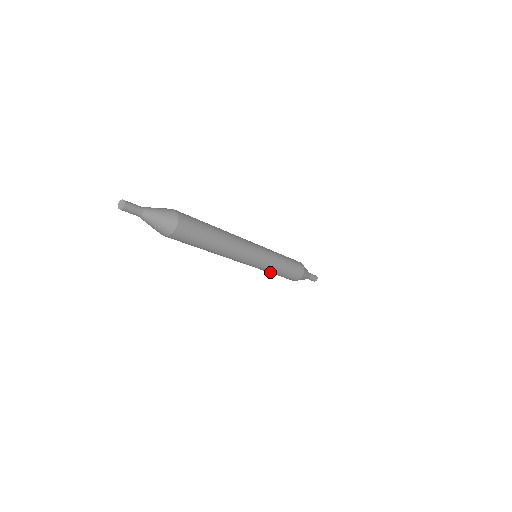
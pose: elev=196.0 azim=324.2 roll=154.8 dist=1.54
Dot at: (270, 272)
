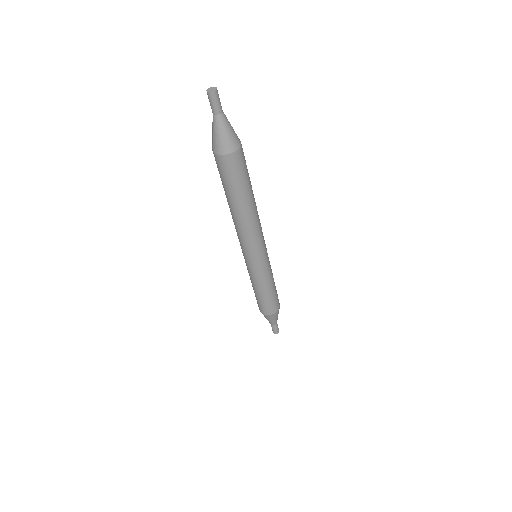
Dot at: (257, 284)
